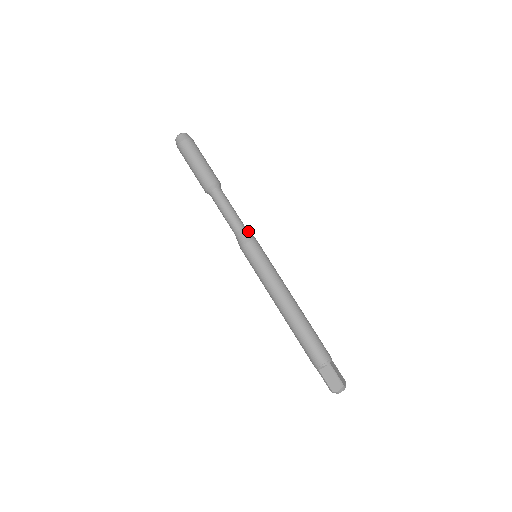
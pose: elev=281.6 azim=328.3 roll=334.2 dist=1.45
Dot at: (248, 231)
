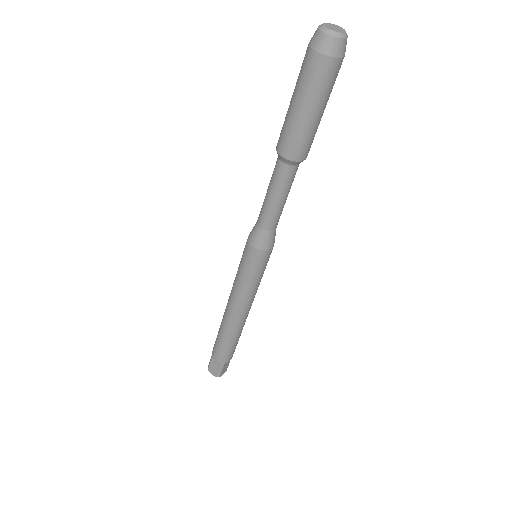
Dot at: (273, 236)
